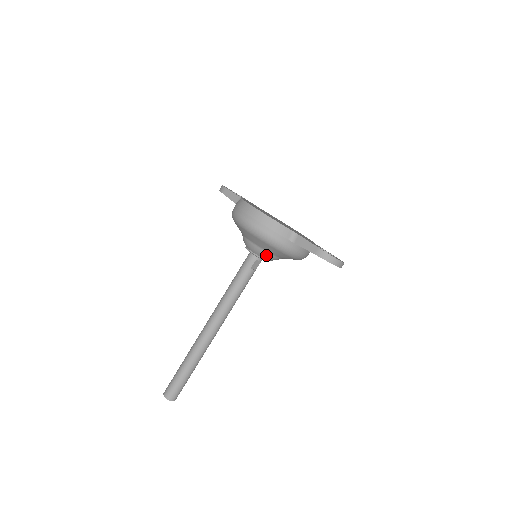
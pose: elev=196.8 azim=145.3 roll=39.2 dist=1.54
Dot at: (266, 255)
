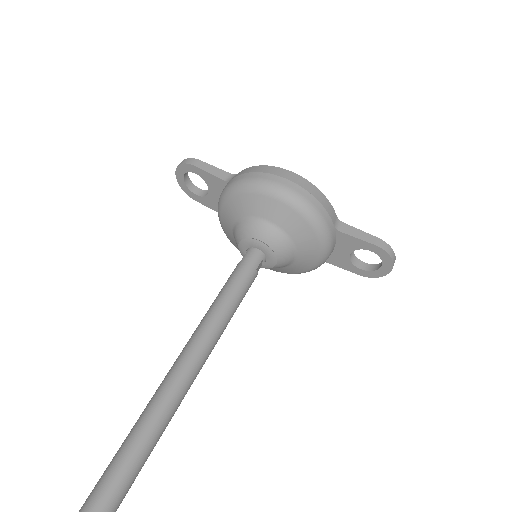
Dot at: (286, 250)
